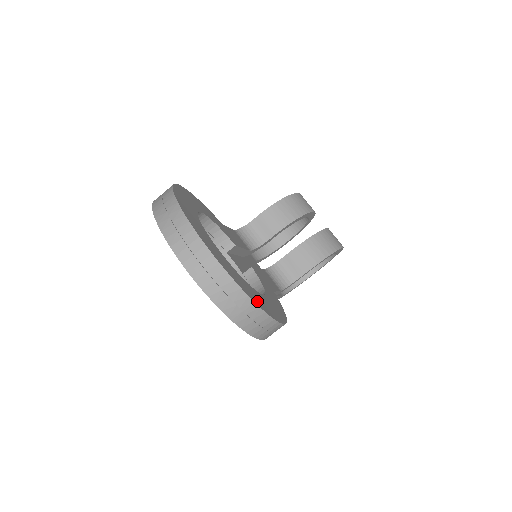
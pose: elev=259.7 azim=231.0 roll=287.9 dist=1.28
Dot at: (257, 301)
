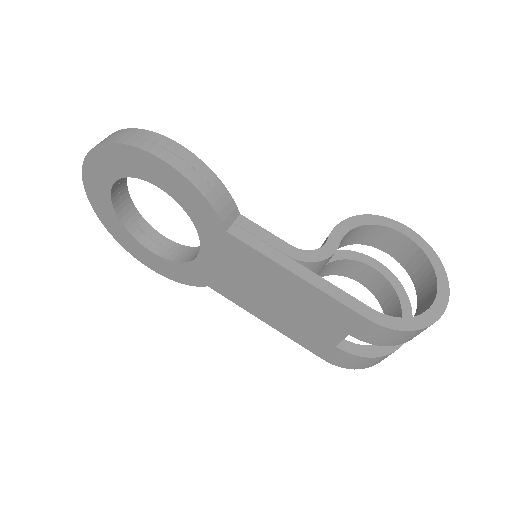
Dot at: occluded
